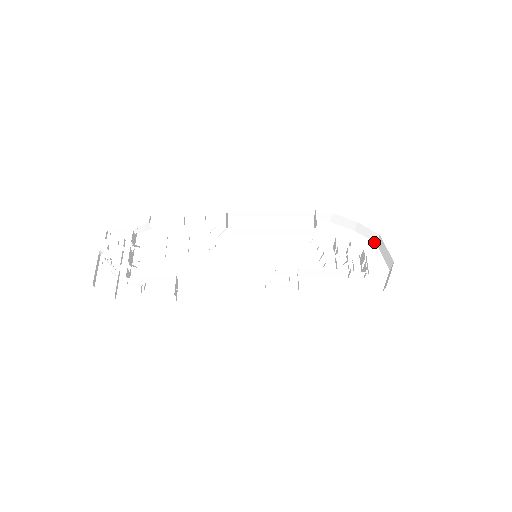
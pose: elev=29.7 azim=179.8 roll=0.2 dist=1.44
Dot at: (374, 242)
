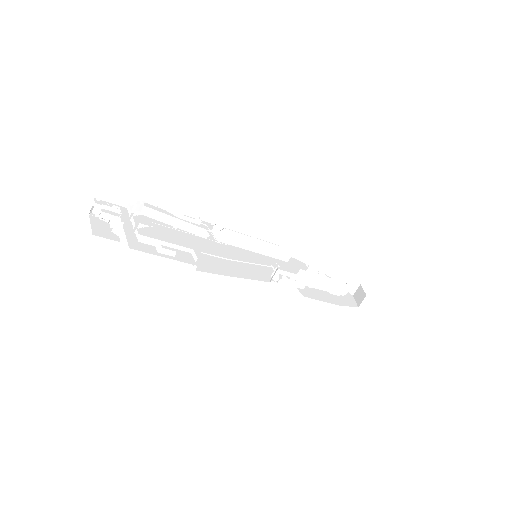
Dot at: (331, 277)
